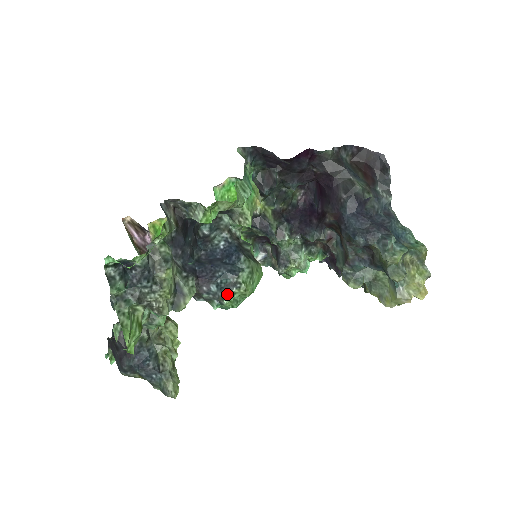
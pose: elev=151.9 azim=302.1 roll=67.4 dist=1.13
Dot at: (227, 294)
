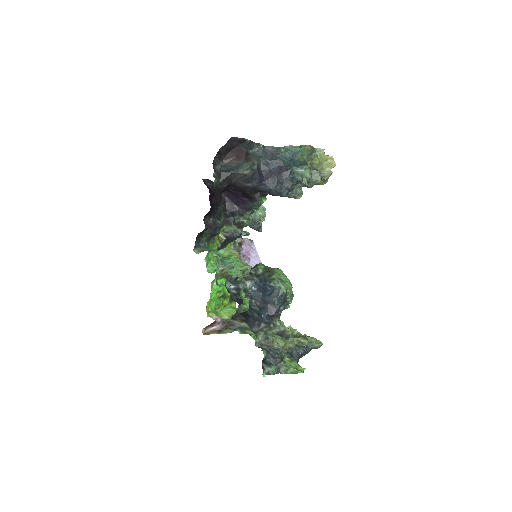
Dot at: (288, 301)
